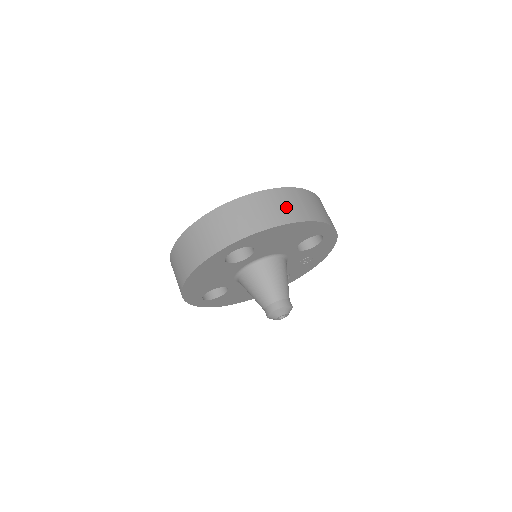
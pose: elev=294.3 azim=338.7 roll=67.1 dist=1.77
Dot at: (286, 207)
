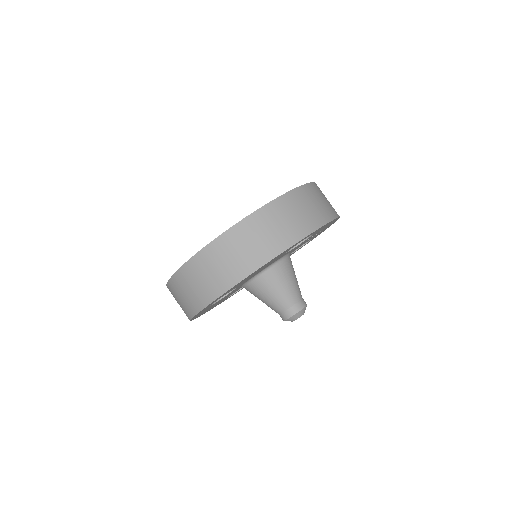
Dot at: (239, 256)
